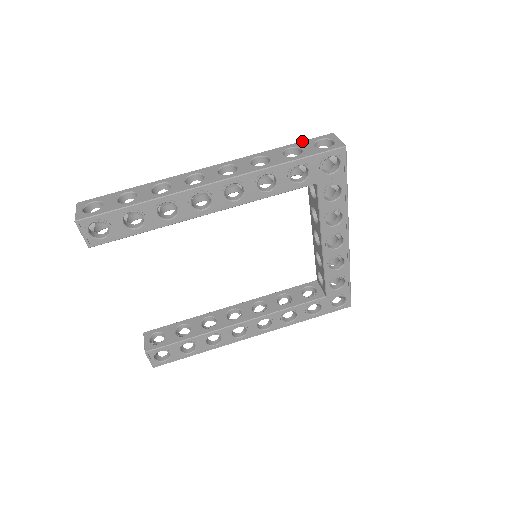
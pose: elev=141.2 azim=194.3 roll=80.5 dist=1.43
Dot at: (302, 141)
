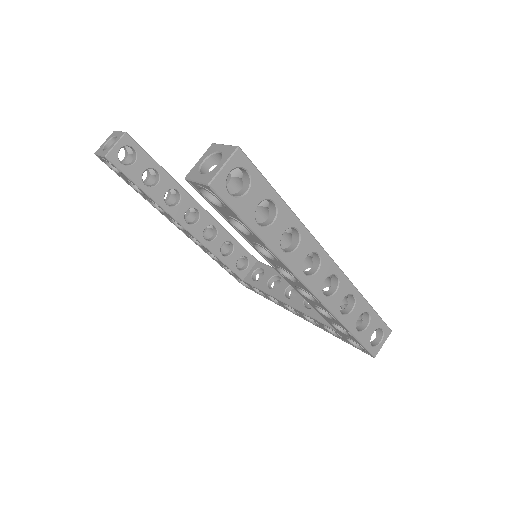
Dot at: (379, 316)
